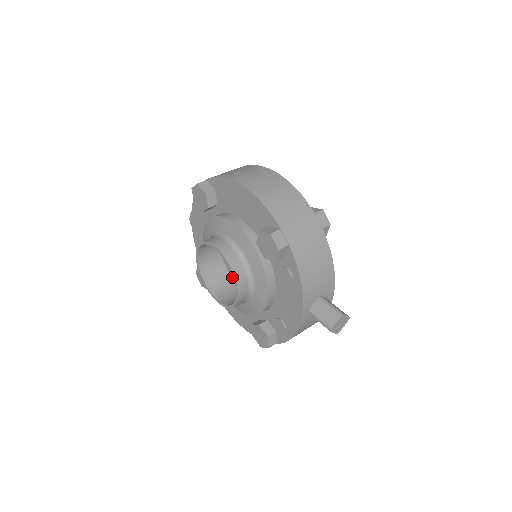
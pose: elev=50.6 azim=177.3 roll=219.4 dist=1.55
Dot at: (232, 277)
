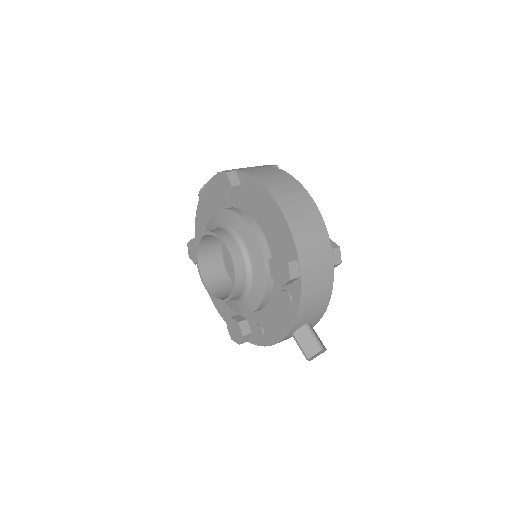
Dot at: (225, 265)
